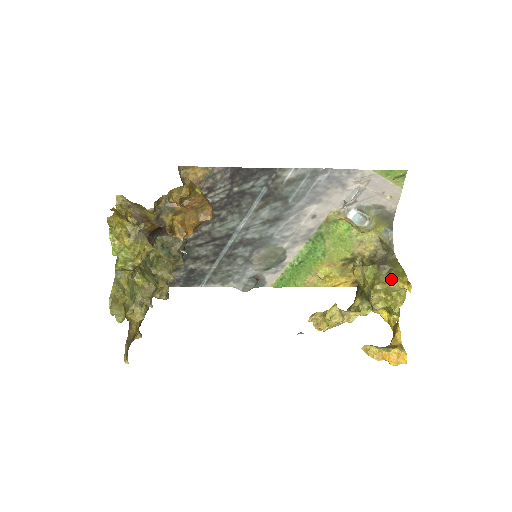
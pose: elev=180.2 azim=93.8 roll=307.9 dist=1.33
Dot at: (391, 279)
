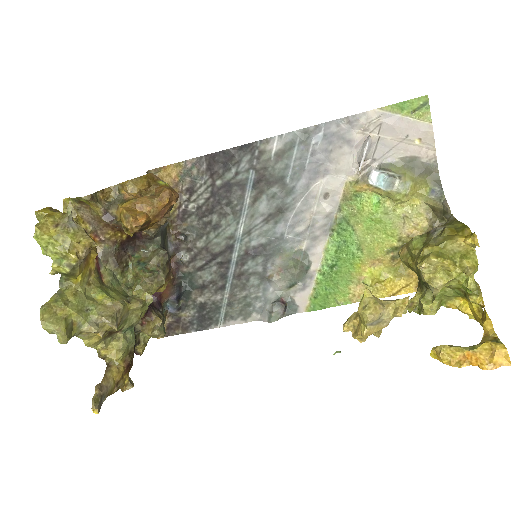
Dot at: (445, 238)
